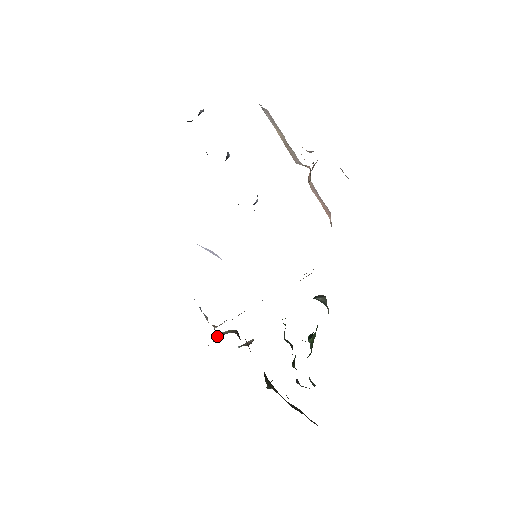
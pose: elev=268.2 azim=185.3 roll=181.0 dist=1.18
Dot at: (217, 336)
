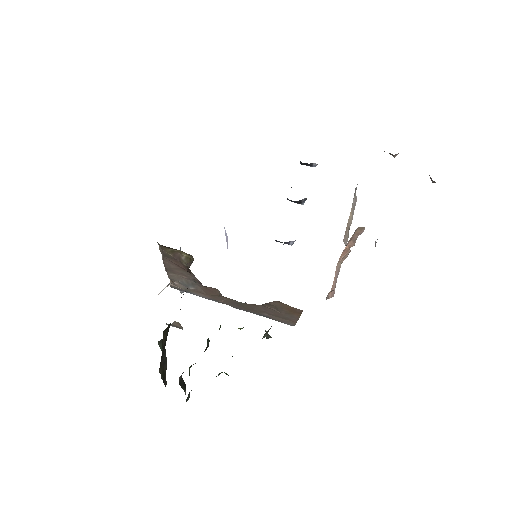
Dot at: (176, 254)
